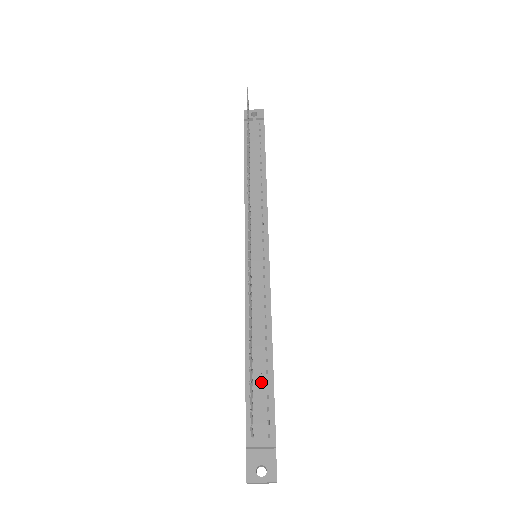
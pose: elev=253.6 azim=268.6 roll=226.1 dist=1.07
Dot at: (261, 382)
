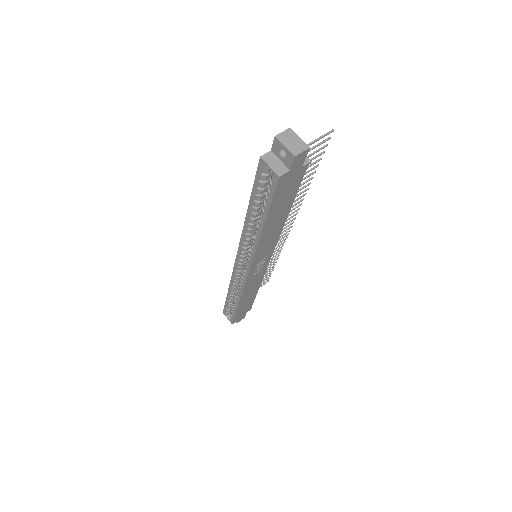
Dot at: occluded
